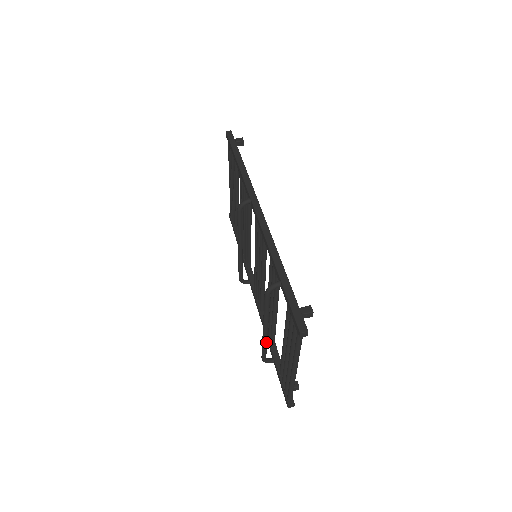
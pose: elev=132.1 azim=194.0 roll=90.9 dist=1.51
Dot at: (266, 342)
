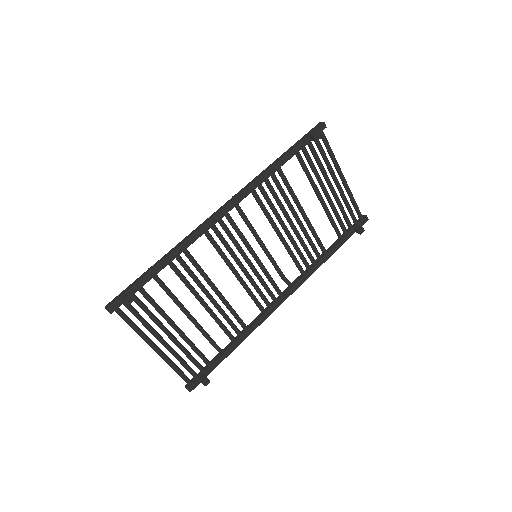
Dot at: (195, 325)
